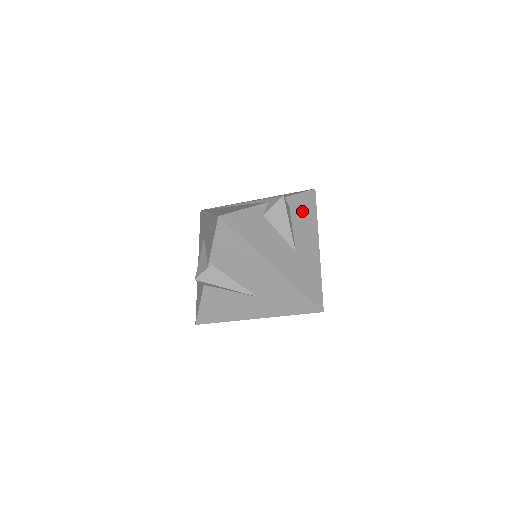
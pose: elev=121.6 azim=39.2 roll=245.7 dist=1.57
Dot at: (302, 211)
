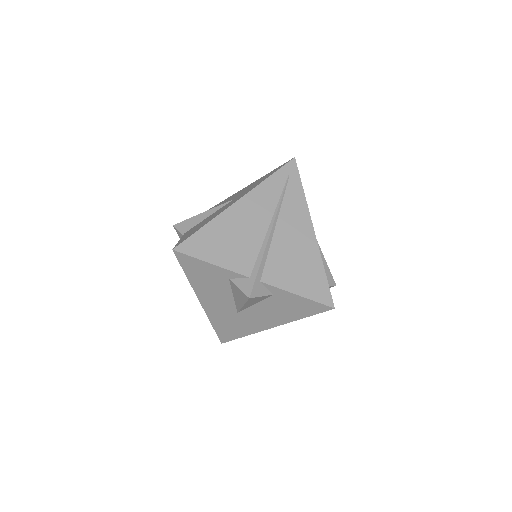
Dot at: (287, 306)
